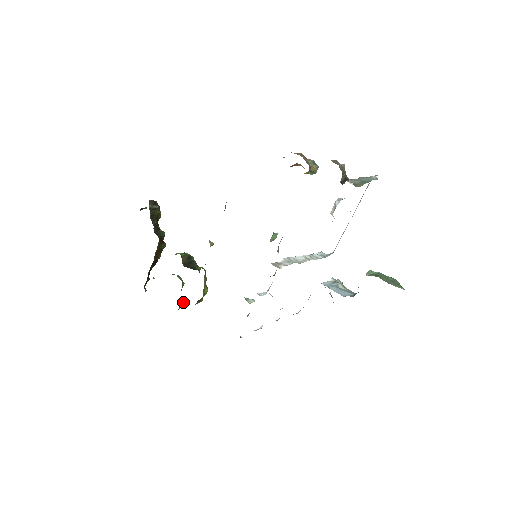
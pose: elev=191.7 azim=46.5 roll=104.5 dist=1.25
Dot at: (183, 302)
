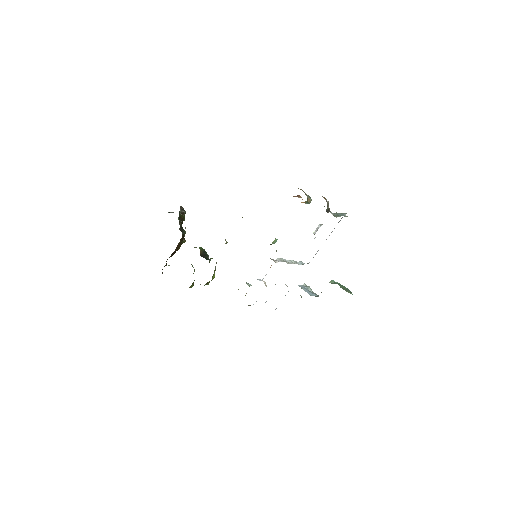
Dot at: (193, 284)
